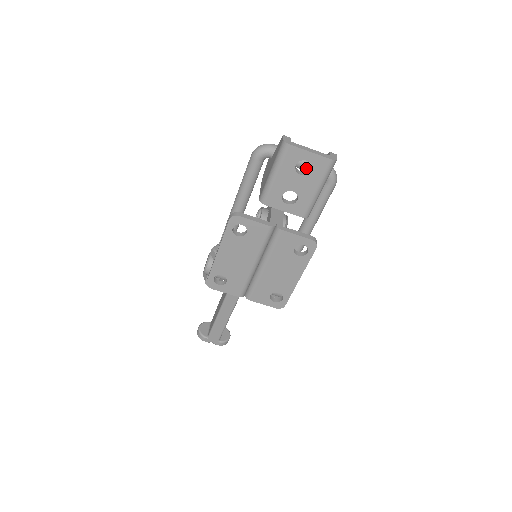
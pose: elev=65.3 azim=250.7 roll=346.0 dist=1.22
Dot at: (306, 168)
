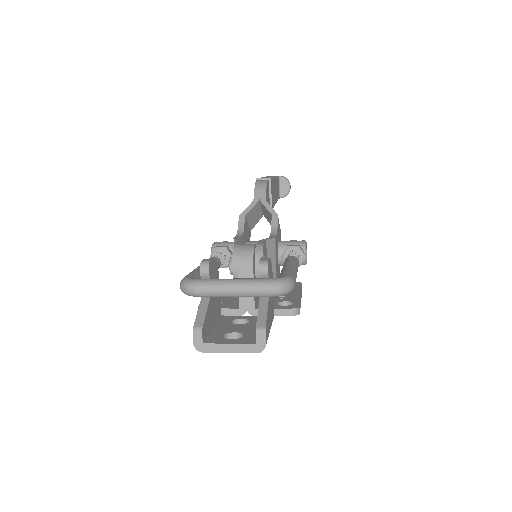
Dot at: (247, 295)
